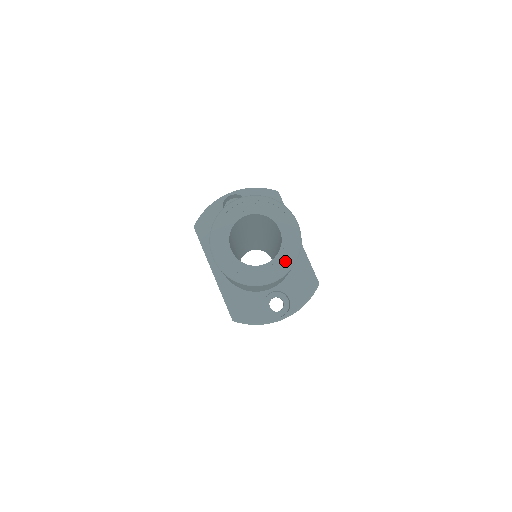
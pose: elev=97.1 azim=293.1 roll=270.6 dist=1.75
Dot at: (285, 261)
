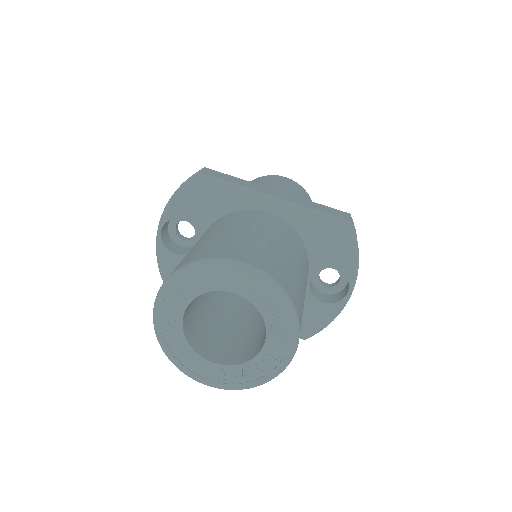
Dot at: (281, 321)
